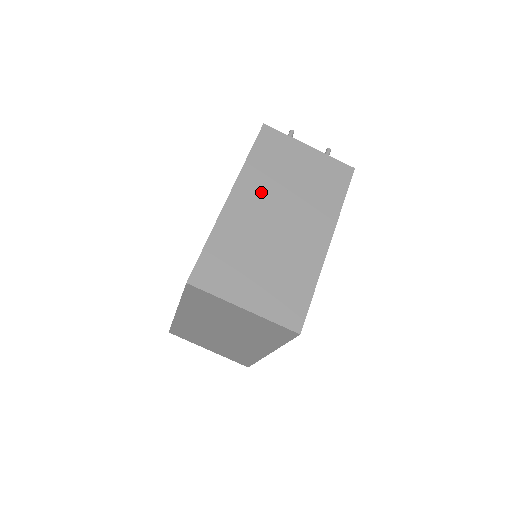
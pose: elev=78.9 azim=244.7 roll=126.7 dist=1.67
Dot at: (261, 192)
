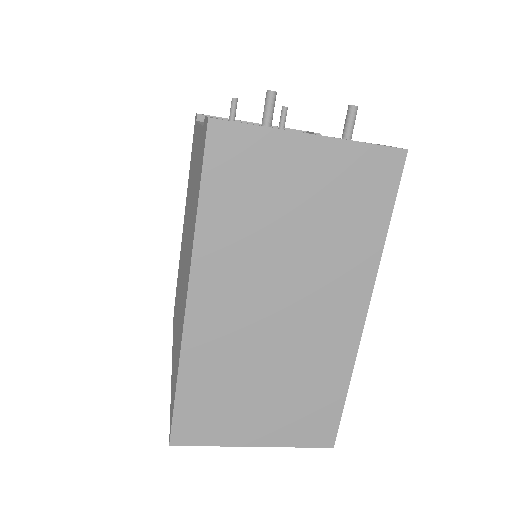
Dot at: (239, 274)
